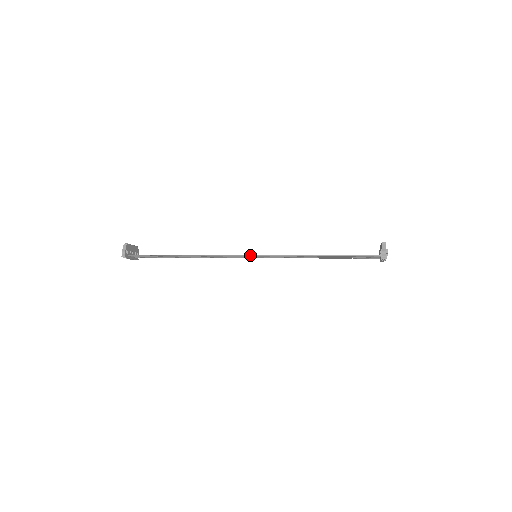
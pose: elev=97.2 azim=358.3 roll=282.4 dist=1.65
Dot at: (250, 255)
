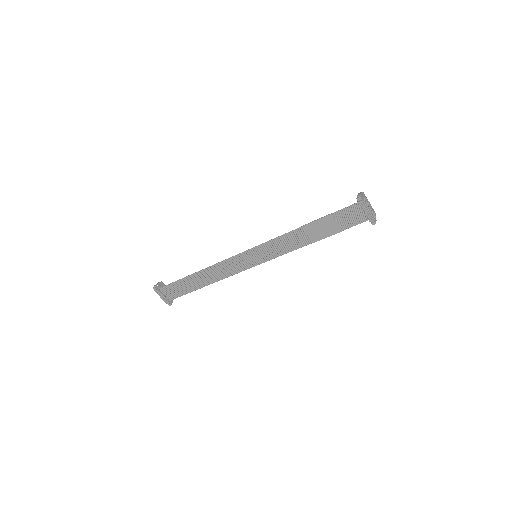
Dot at: (247, 250)
